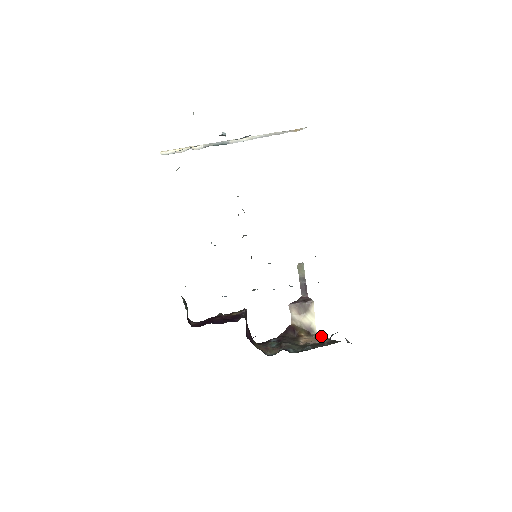
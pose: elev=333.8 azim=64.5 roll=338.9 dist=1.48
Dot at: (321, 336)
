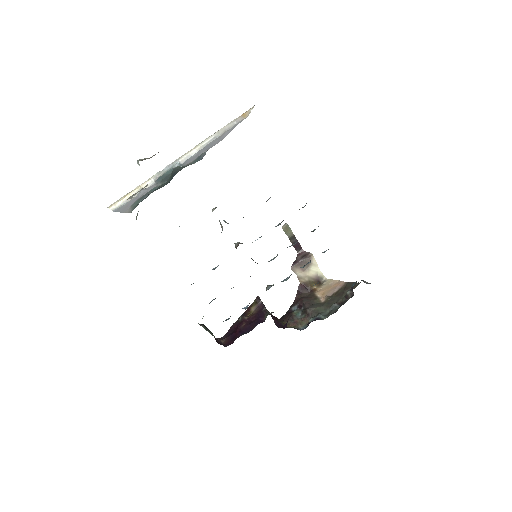
Dot at: (333, 281)
